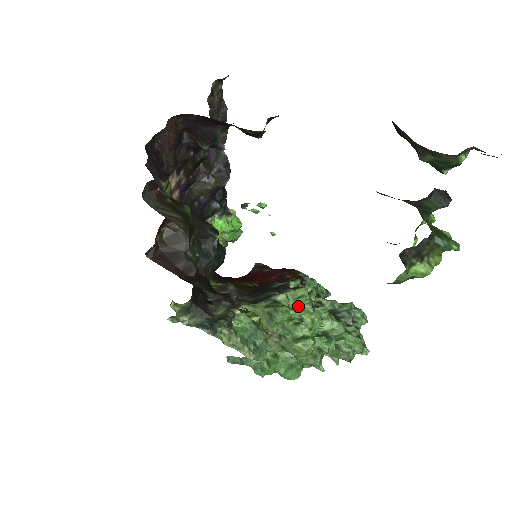
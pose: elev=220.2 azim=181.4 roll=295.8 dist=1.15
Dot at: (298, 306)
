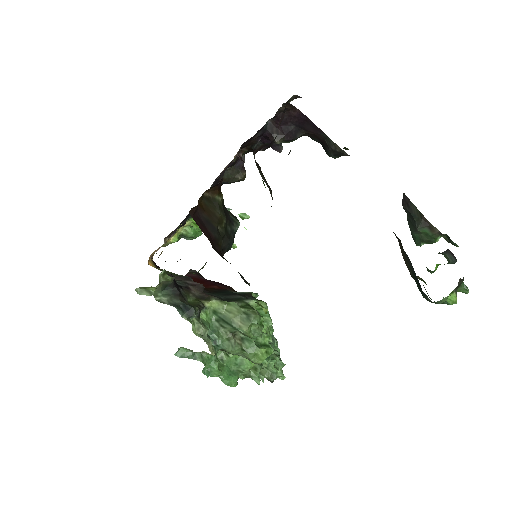
Dot at: occluded
